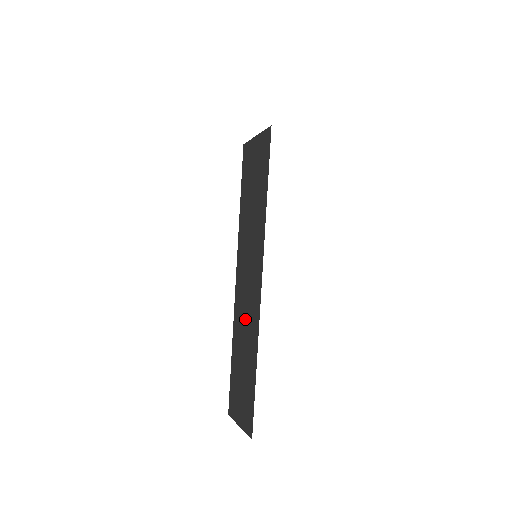
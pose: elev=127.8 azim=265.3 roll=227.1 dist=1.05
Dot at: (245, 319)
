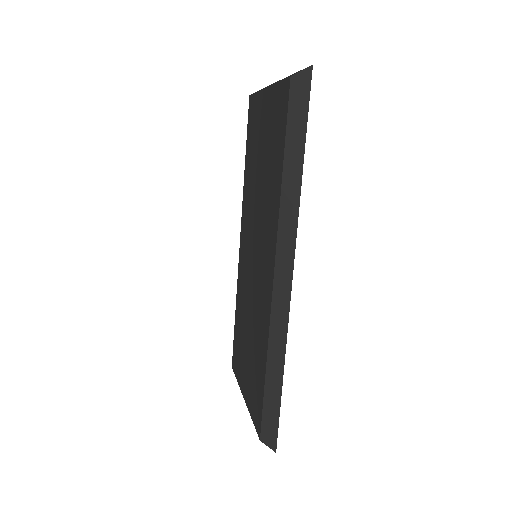
Dot at: occluded
